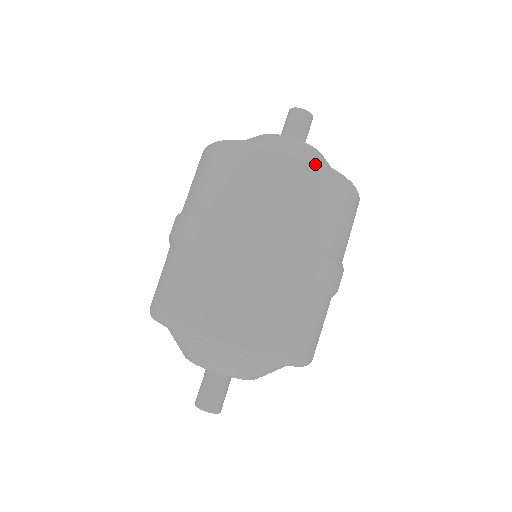
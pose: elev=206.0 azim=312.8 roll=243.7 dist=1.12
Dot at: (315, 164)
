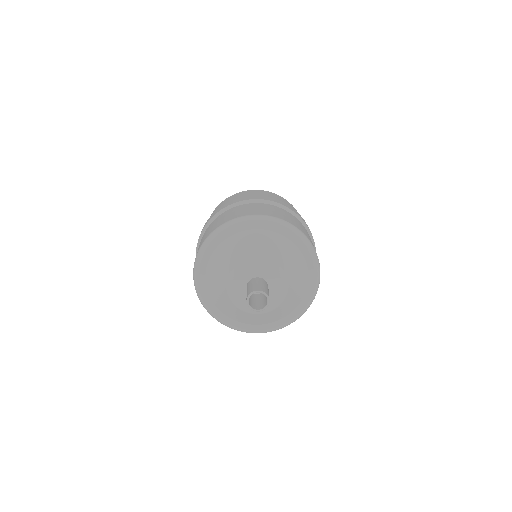
Dot at: occluded
